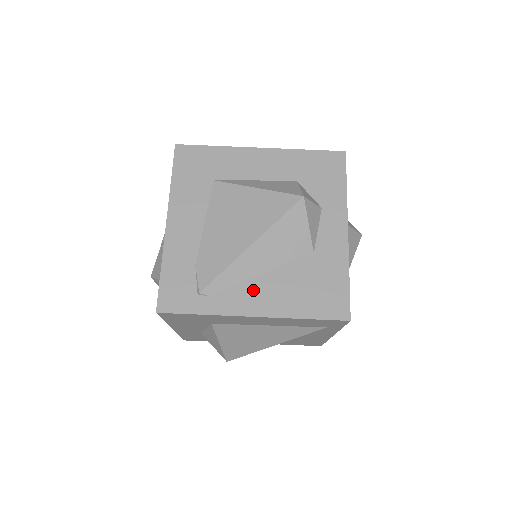
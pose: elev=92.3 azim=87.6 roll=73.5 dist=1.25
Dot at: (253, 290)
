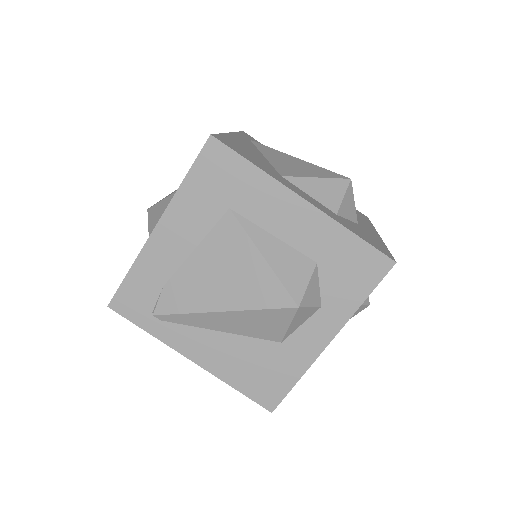
Dot at: (204, 340)
